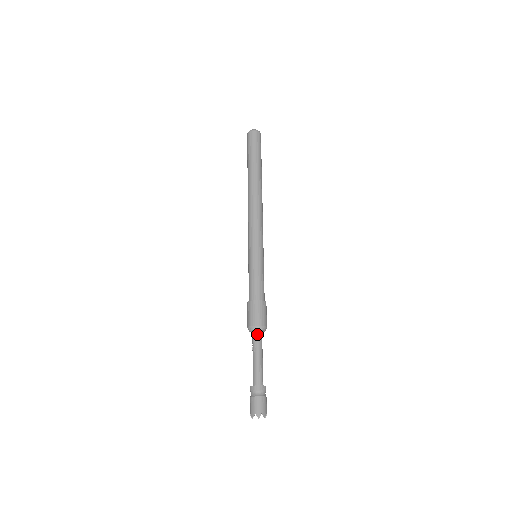
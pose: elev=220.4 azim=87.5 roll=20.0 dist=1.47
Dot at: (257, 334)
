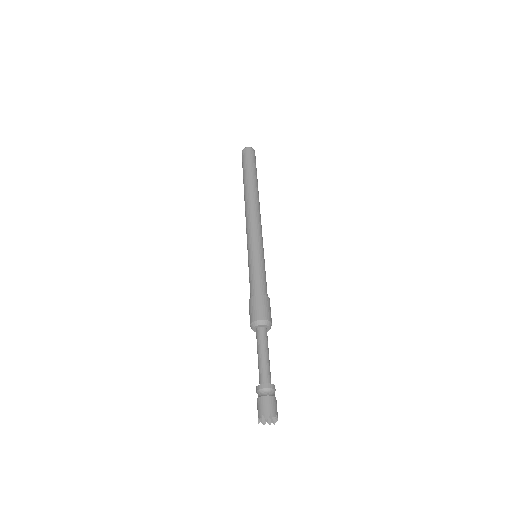
Dot at: (257, 331)
